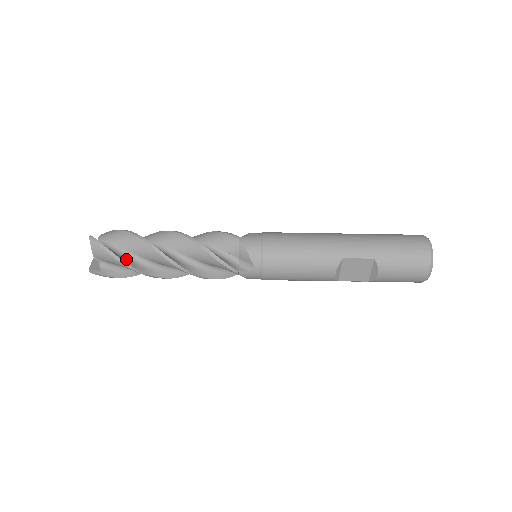
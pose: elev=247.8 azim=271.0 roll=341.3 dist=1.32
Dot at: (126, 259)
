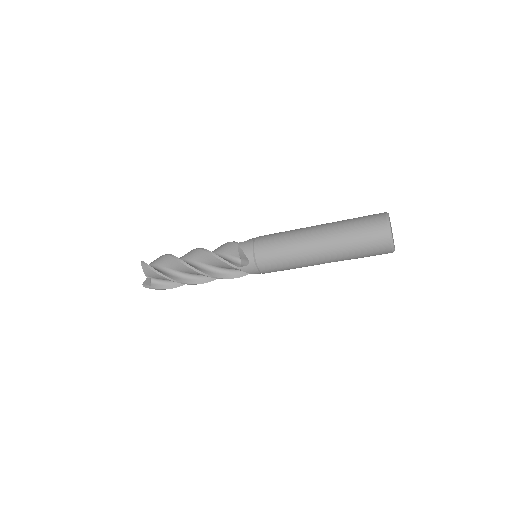
Dot at: (174, 284)
